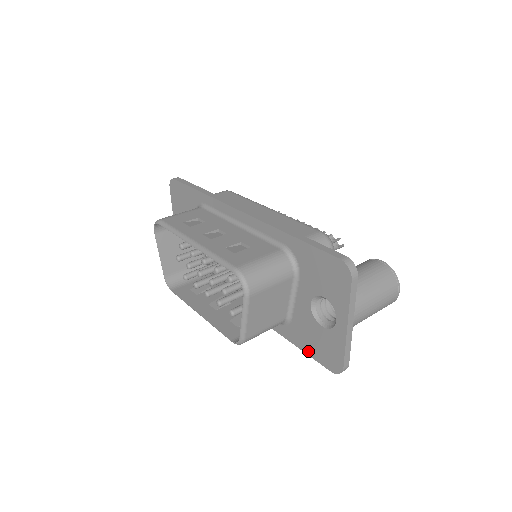
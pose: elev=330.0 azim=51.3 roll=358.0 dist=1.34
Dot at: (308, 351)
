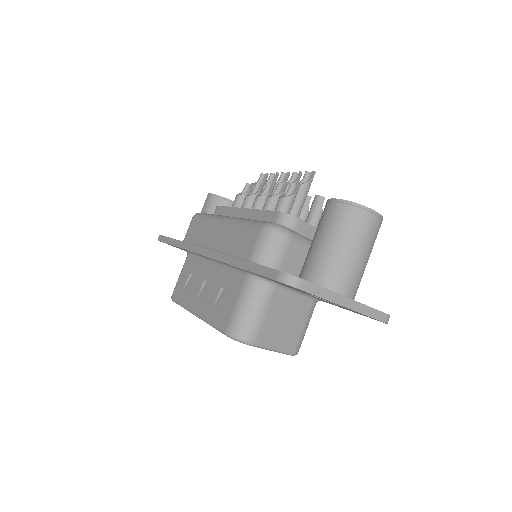
Dot at: occluded
